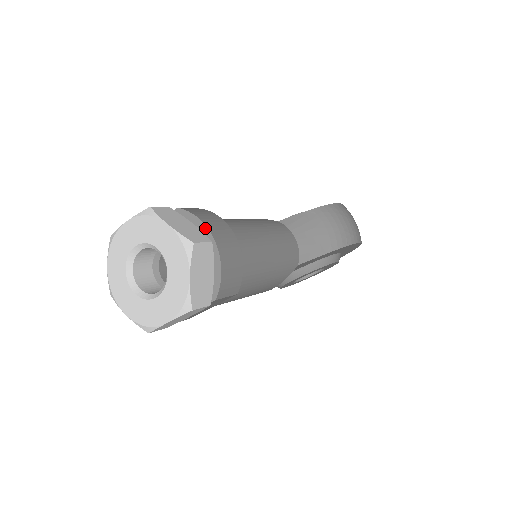
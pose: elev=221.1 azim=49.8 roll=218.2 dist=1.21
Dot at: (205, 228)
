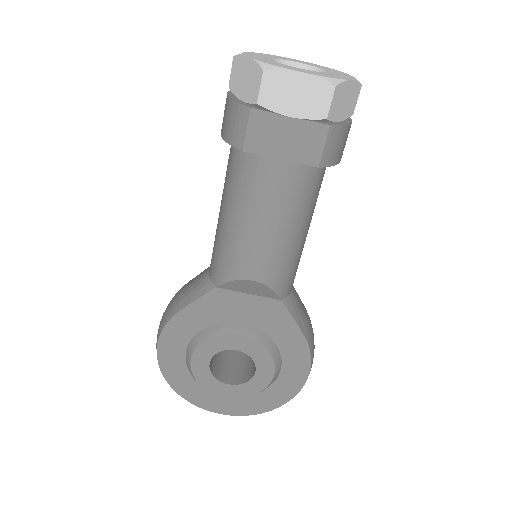
Dot at: occluded
